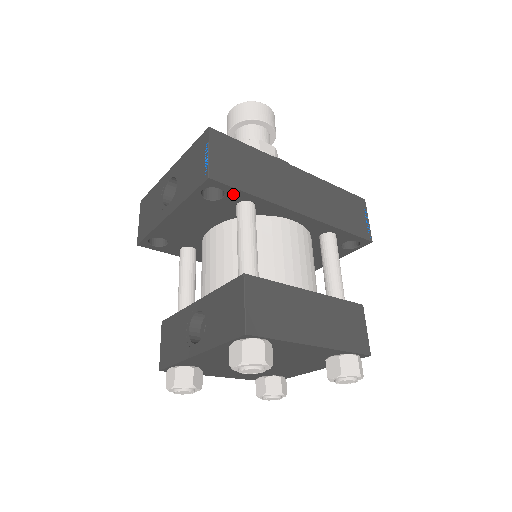
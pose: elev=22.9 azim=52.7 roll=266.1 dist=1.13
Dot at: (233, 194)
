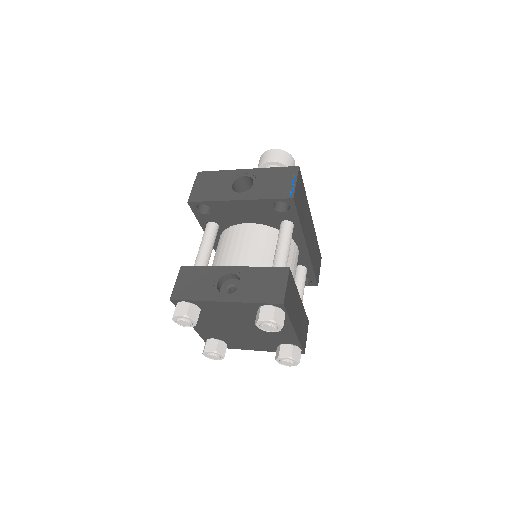
Dot at: (291, 214)
